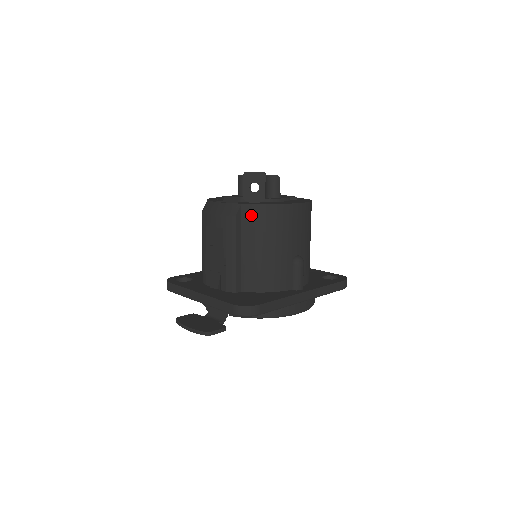
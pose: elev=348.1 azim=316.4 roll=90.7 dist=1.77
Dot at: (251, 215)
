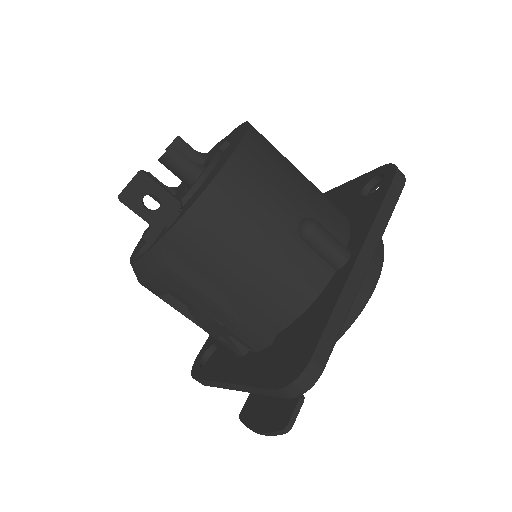
Dot at: (184, 244)
